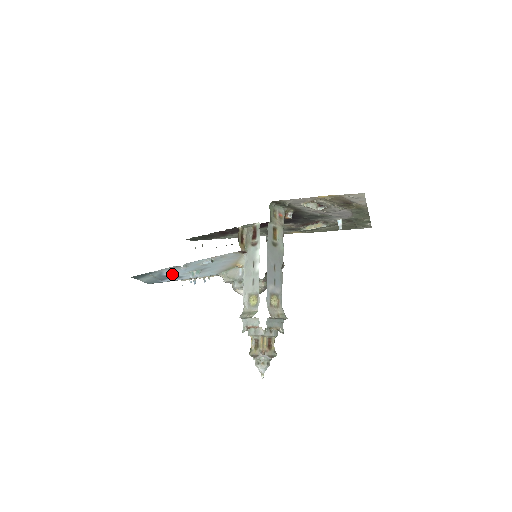
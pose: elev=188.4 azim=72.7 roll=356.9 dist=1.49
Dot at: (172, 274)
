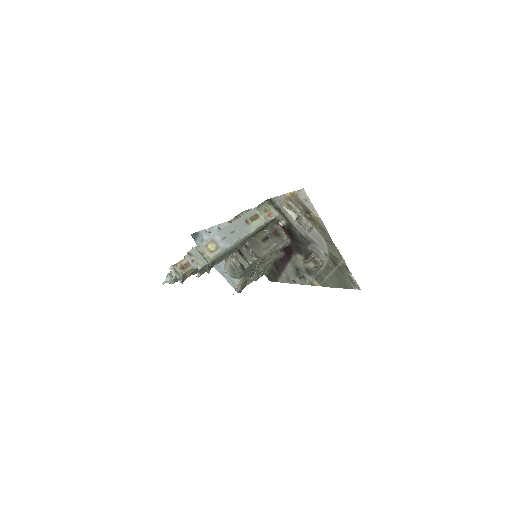
Dot at: occluded
